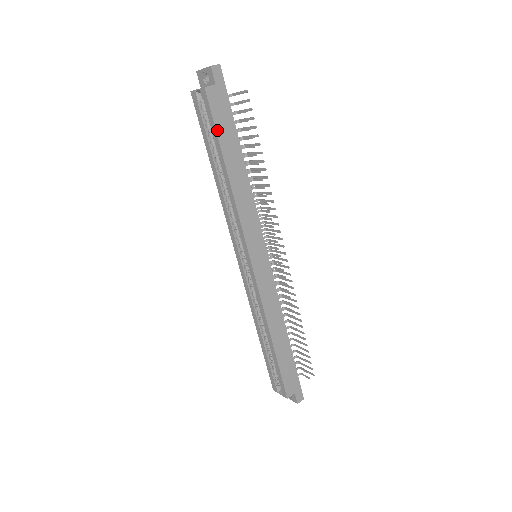
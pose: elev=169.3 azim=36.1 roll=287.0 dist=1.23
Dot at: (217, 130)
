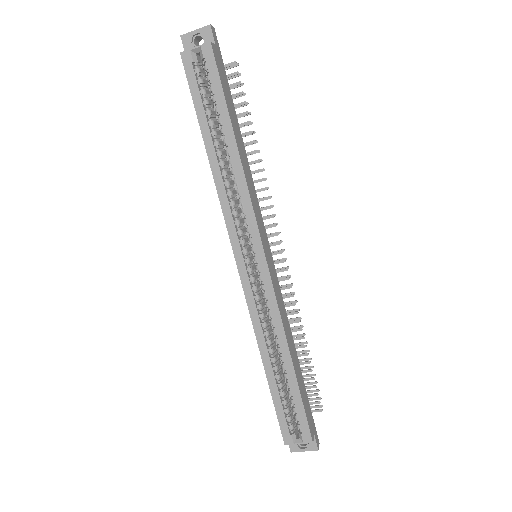
Dot at: (224, 92)
